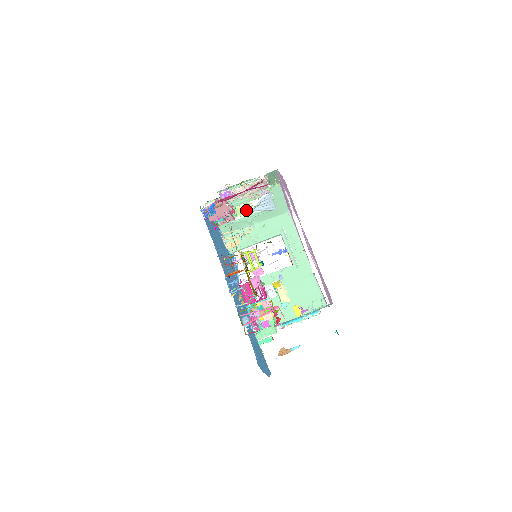
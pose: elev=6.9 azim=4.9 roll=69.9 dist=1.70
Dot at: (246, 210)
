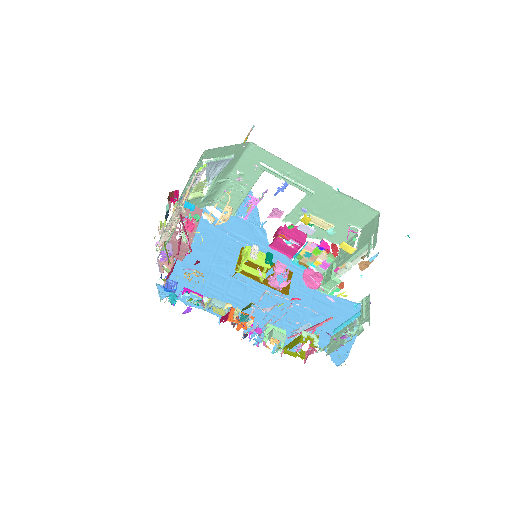
Dot at: occluded
